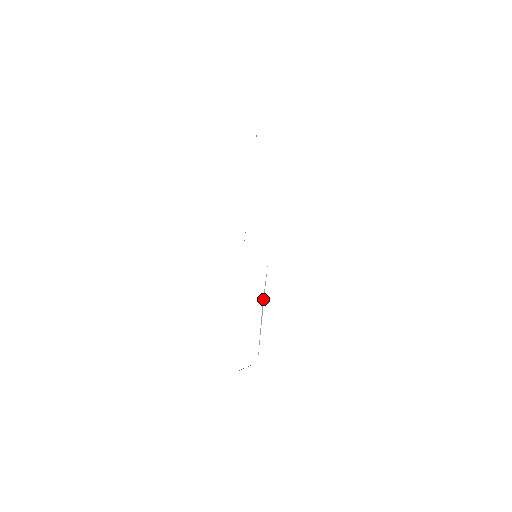
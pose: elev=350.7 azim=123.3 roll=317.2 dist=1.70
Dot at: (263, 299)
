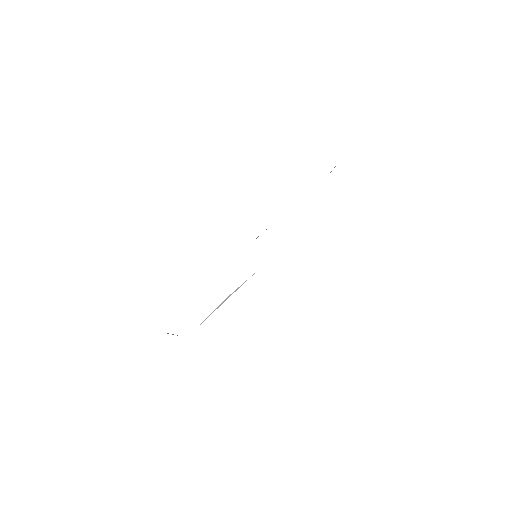
Dot at: occluded
